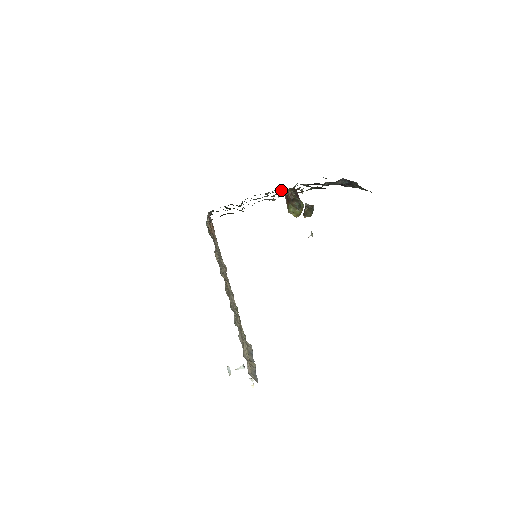
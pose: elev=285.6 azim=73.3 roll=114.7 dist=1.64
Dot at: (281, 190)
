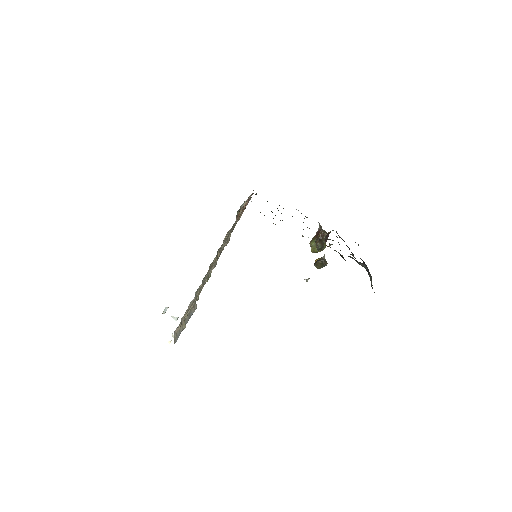
Dot at: (319, 223)
